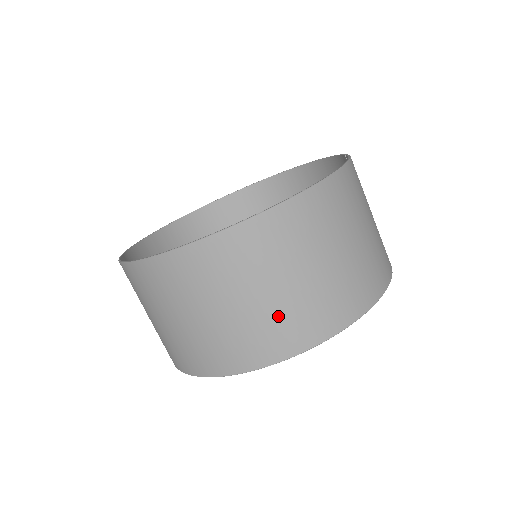
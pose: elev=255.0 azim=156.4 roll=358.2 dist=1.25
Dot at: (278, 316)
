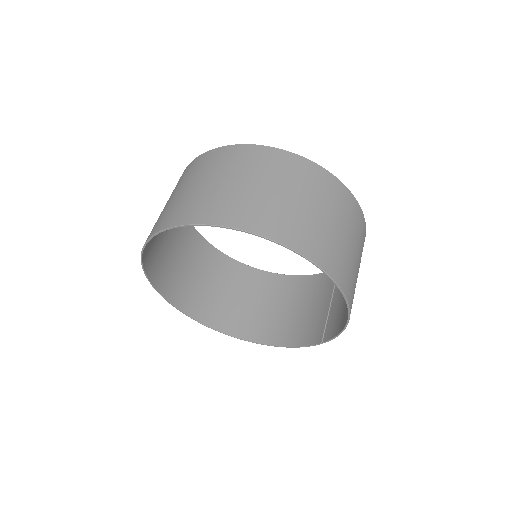
Dot at: (321, 232)
